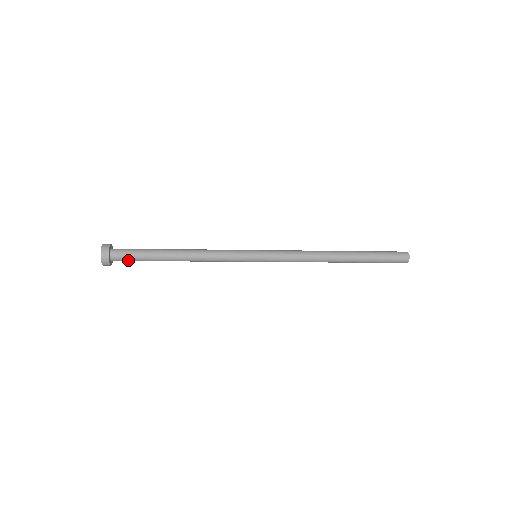
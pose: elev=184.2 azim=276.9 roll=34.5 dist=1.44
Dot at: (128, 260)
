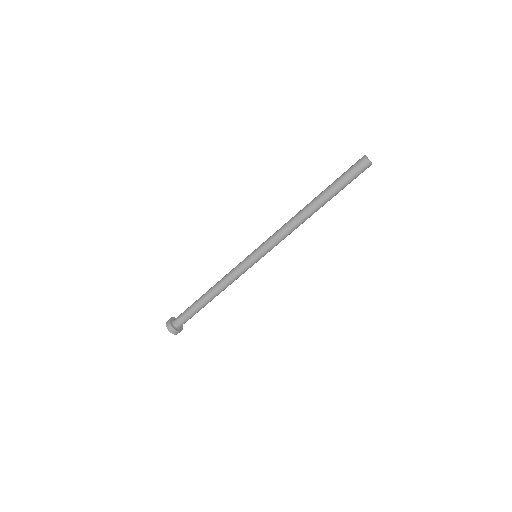
Dot at: (184, 319)
